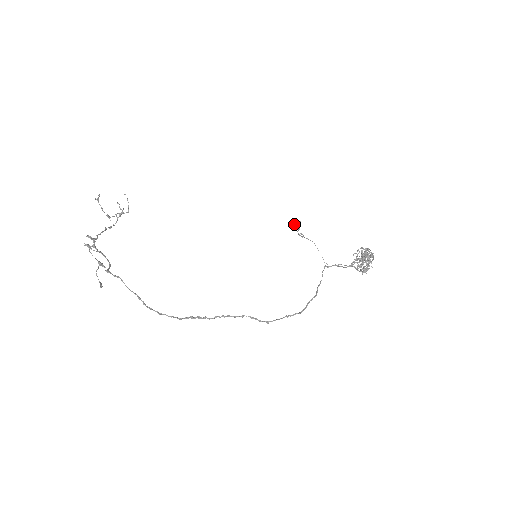
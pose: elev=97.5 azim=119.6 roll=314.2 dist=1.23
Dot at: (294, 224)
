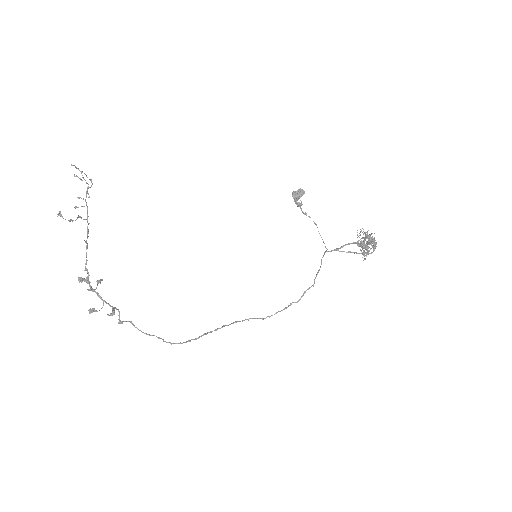
Dot at: (297, 198)
